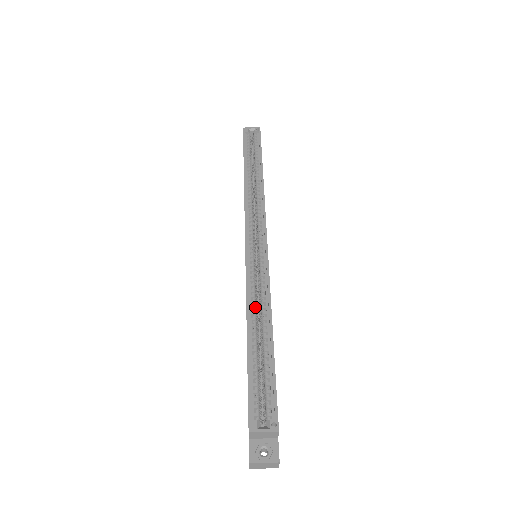
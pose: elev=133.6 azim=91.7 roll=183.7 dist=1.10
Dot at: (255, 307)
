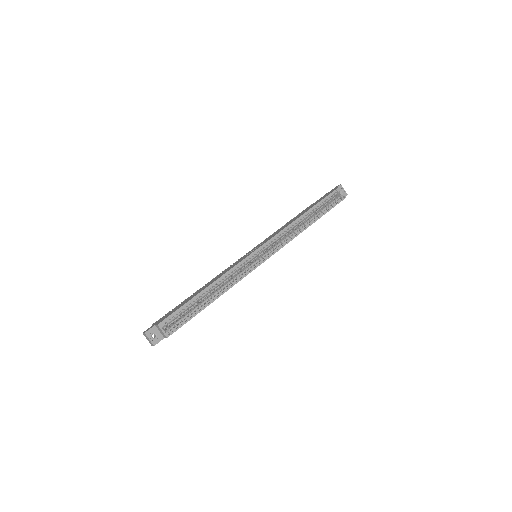
Dot at: (222, 282)
